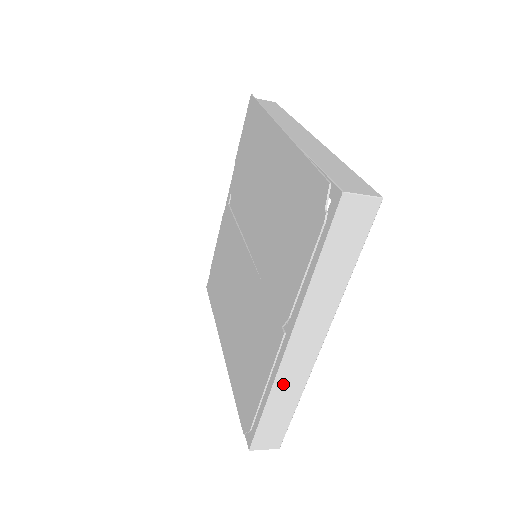
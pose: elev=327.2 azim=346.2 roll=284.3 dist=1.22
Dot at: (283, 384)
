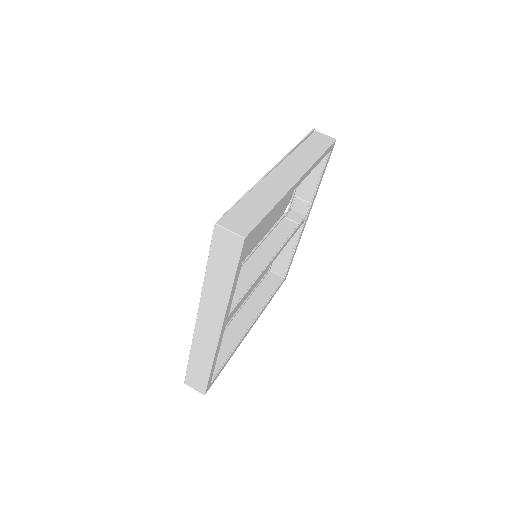
Dot at: (199, 346)
